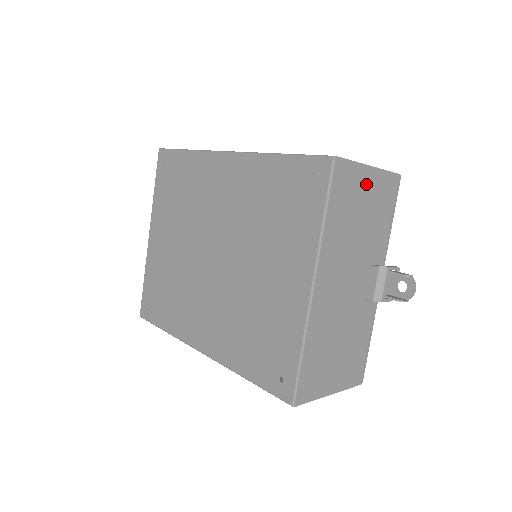
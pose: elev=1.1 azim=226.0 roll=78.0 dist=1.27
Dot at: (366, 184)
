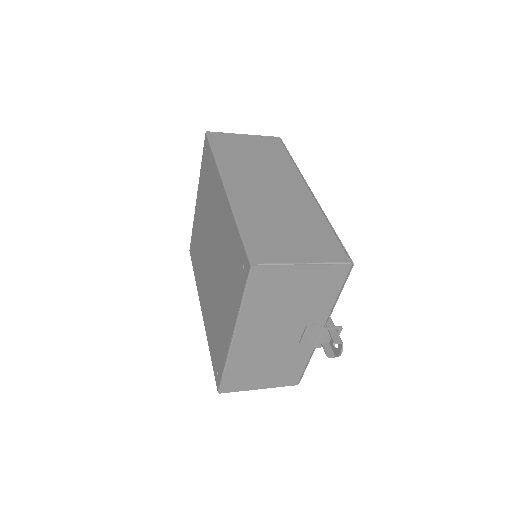
Dot at: (297, 277)
